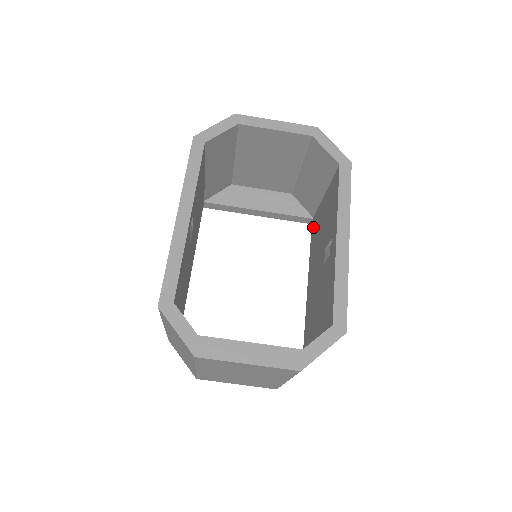
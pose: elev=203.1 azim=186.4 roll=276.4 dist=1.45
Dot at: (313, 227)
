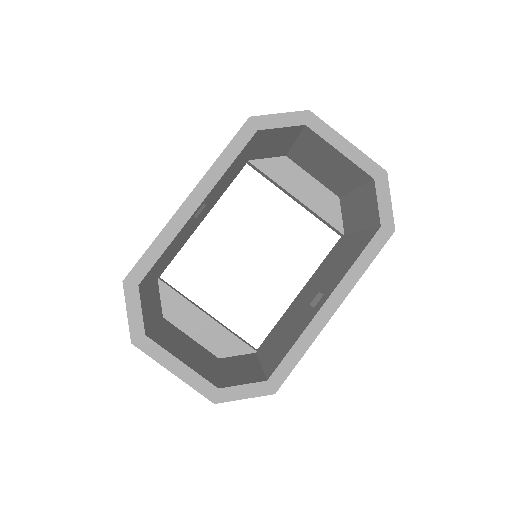
Dot at: (337, 245)
